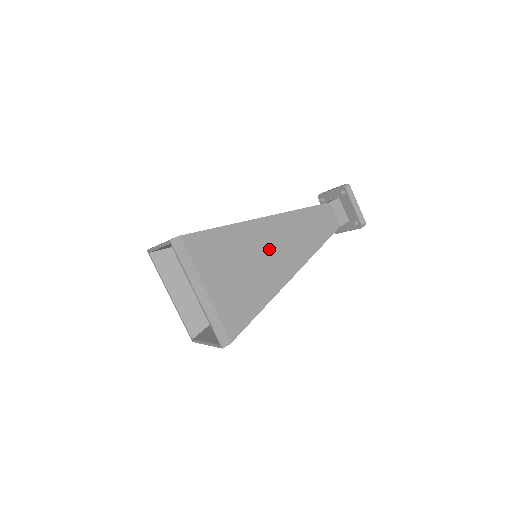
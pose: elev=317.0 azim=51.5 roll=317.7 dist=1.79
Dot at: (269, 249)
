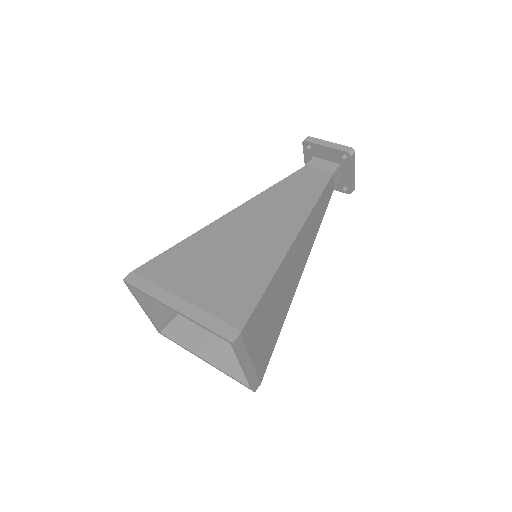
Dot at: (249, 232)
